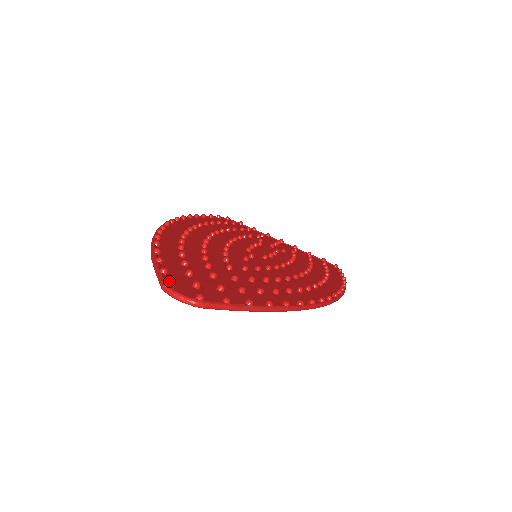
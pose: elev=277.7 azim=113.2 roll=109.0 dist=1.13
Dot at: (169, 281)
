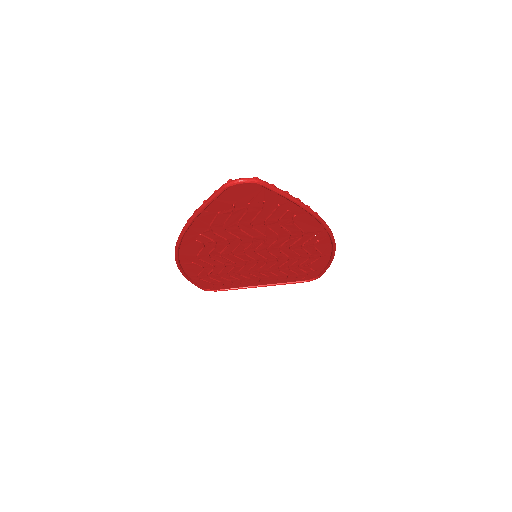
Dot at: (228, 180)
